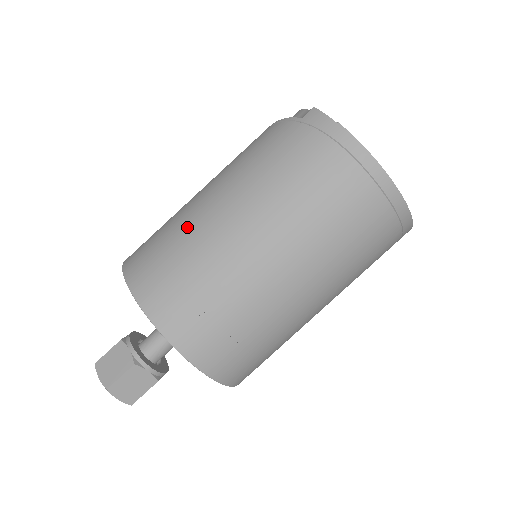
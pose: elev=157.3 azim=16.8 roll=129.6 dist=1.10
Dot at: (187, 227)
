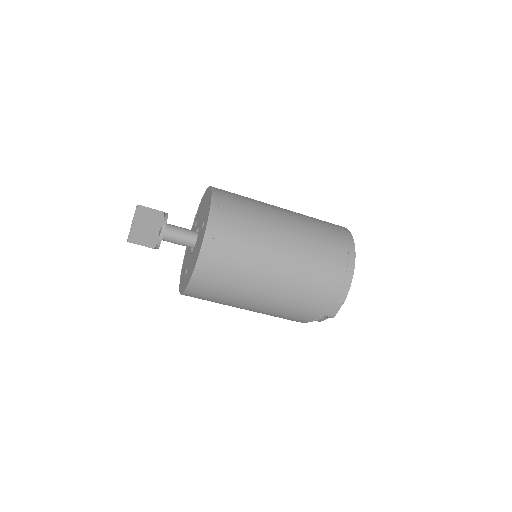
Dot at: occluded
